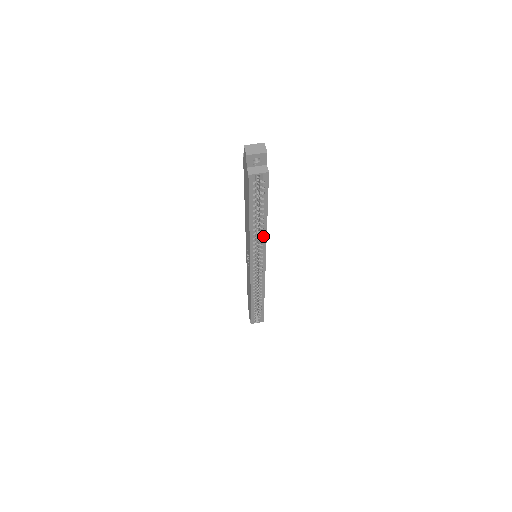
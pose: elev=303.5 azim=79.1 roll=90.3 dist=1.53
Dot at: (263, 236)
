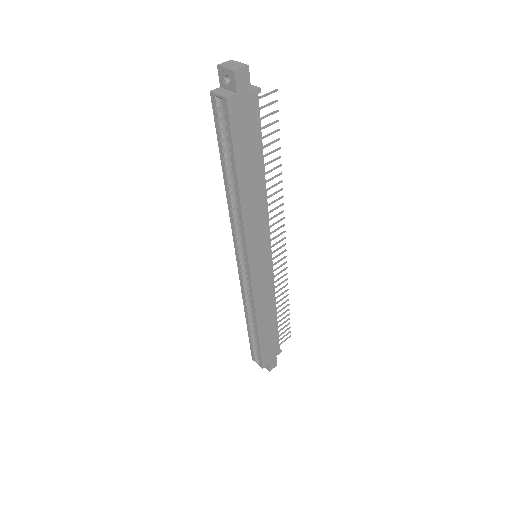
Dot at: (239, 213)
